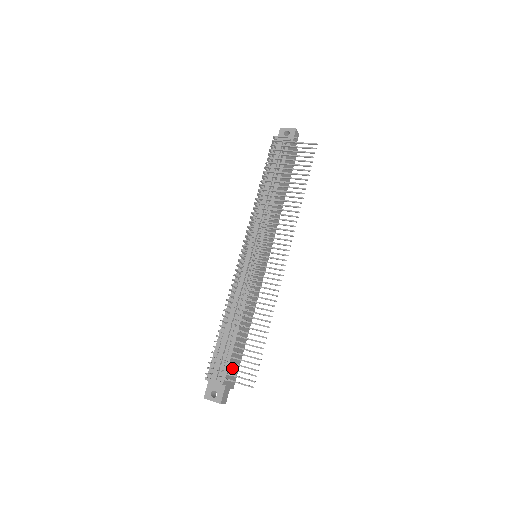
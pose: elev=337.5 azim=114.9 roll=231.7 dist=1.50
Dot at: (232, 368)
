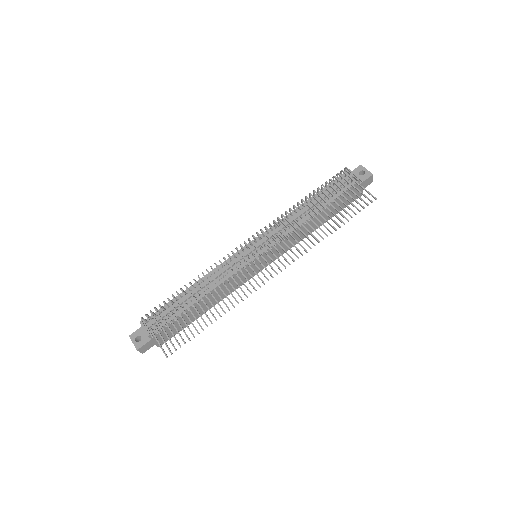
Dot at: occluded
